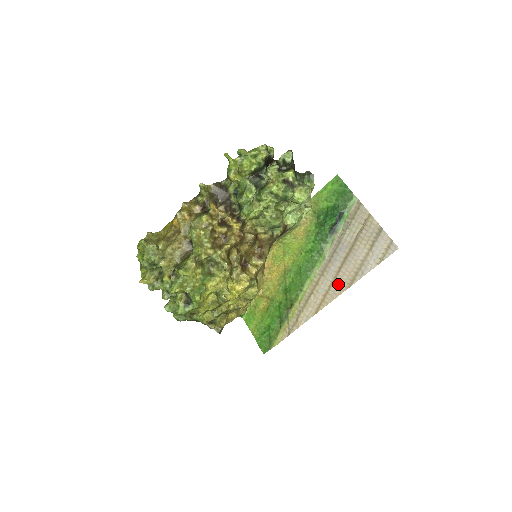
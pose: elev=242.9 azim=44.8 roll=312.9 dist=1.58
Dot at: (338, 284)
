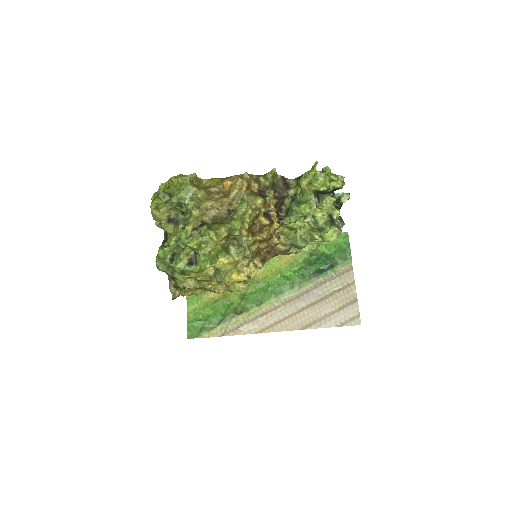
Dot at: (294, 321)
